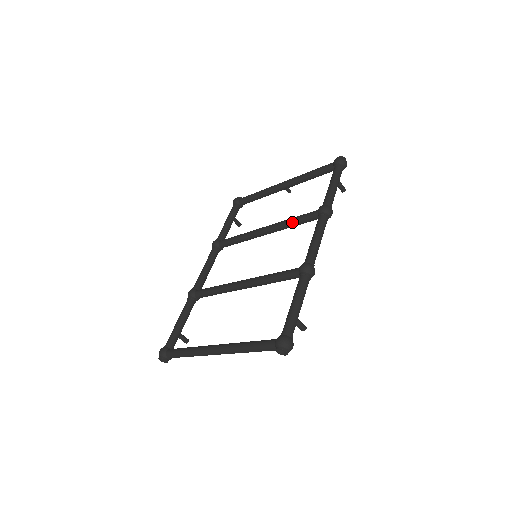
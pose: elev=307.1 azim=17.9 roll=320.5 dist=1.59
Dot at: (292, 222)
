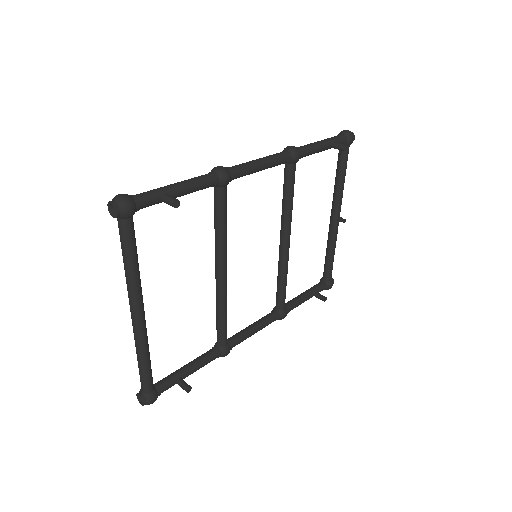
Dot at: (282, 200)
